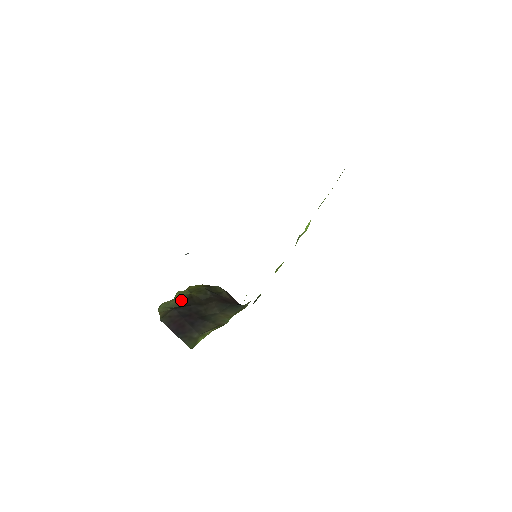
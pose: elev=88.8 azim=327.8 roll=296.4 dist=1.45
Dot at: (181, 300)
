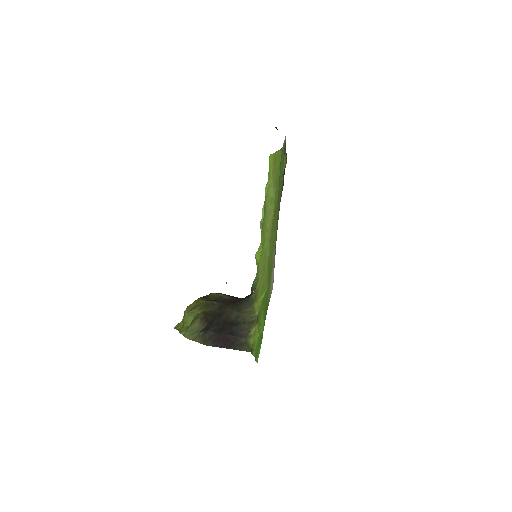
Dot at: (202, 321)
